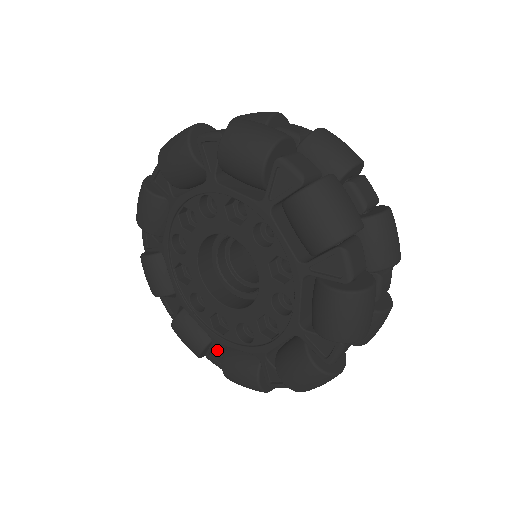
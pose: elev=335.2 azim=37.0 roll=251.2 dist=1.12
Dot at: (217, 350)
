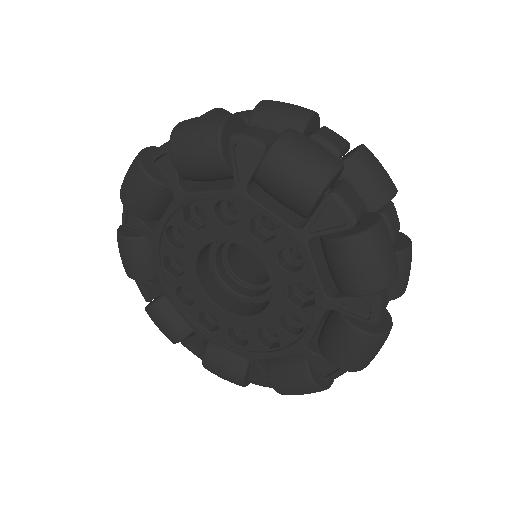
Dot at: (198, 341)
